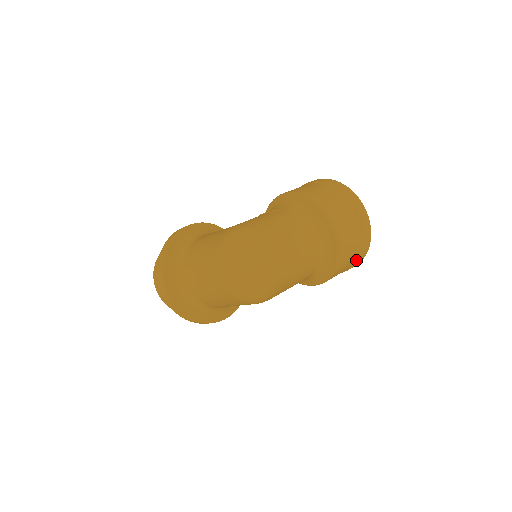
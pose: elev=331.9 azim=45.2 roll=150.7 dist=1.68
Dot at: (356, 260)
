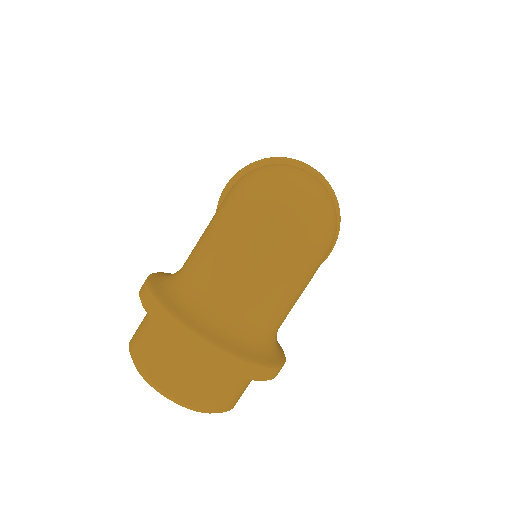
Dot at: occluded
